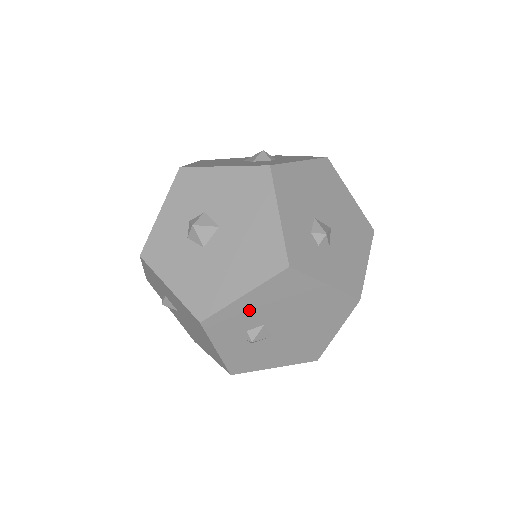
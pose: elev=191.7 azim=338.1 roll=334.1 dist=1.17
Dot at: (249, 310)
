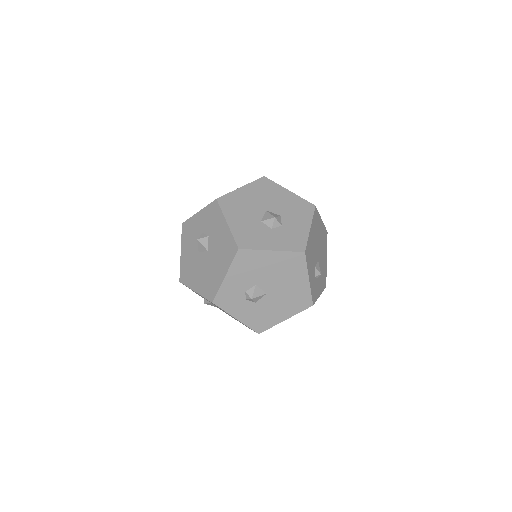
Dot at: occluded
